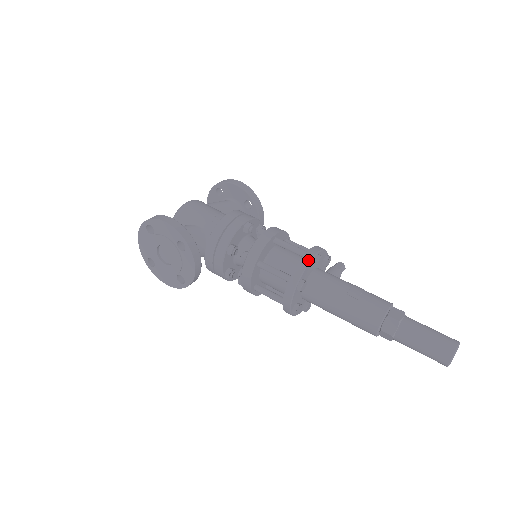
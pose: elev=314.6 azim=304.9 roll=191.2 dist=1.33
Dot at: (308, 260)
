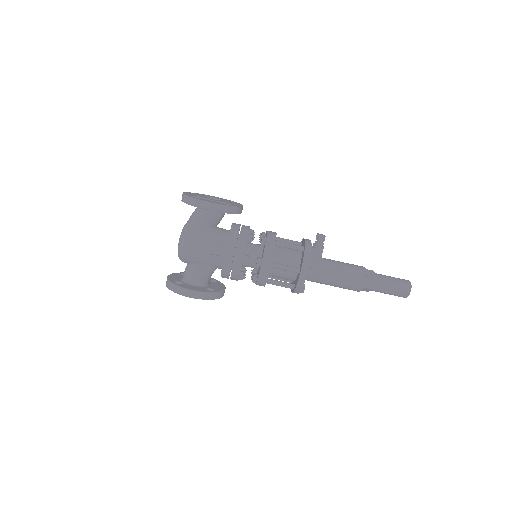
Dot at: (303, 283)
